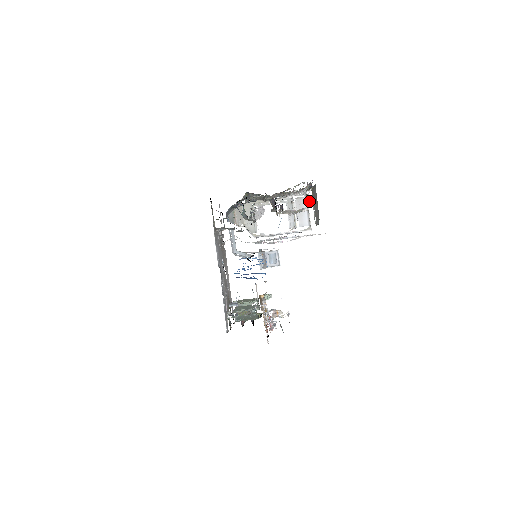
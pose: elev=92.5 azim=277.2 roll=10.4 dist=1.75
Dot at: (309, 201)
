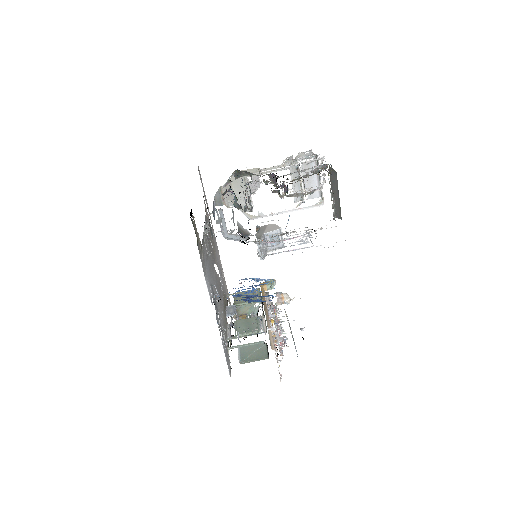
Dot at: (323, 178)
